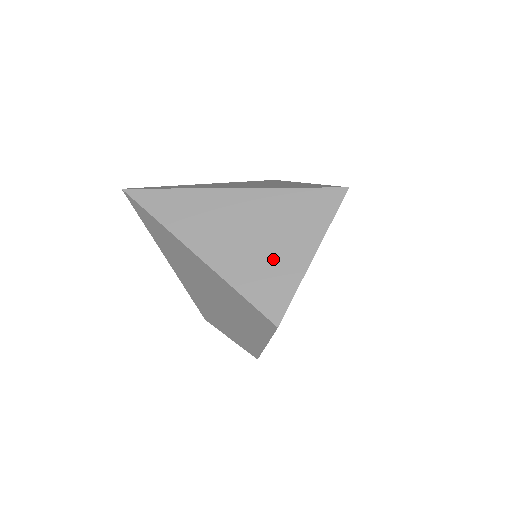
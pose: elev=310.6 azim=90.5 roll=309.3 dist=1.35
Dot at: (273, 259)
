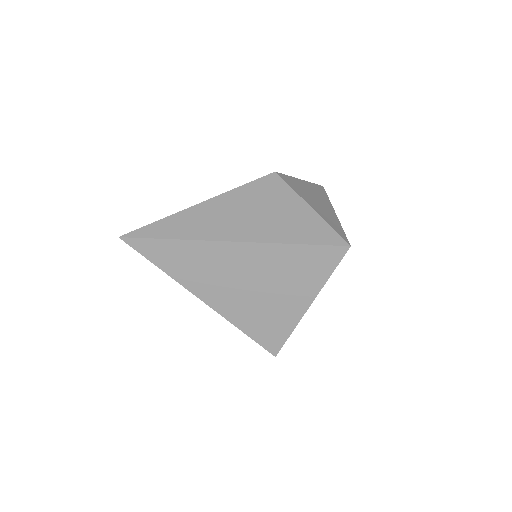
Dot at: (273, 308)
